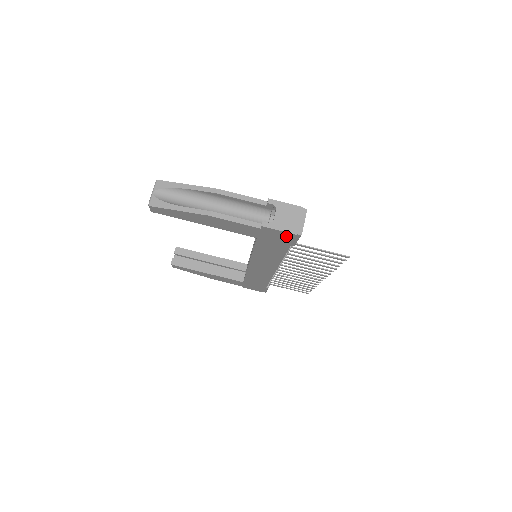
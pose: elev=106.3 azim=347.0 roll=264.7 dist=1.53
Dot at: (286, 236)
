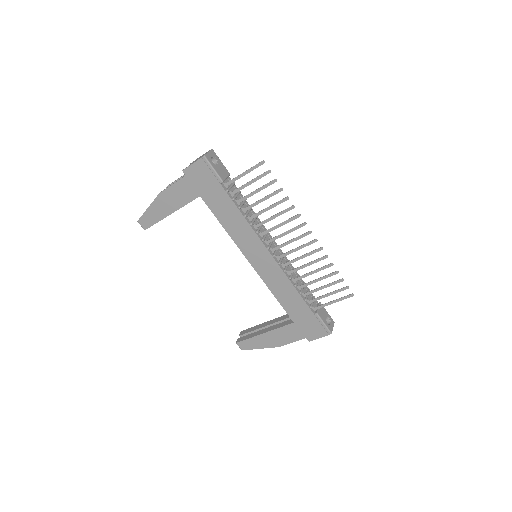
Dot at: (202, 169)
